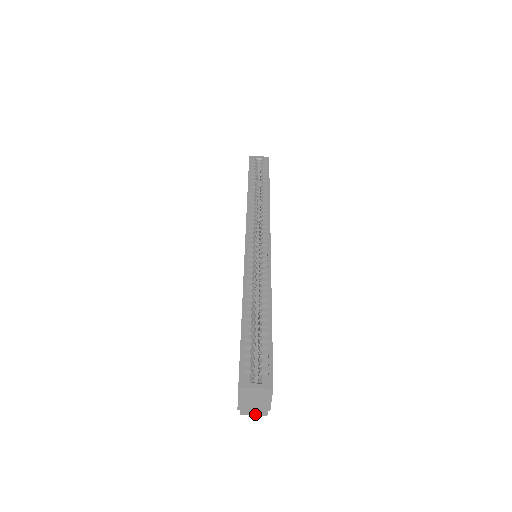
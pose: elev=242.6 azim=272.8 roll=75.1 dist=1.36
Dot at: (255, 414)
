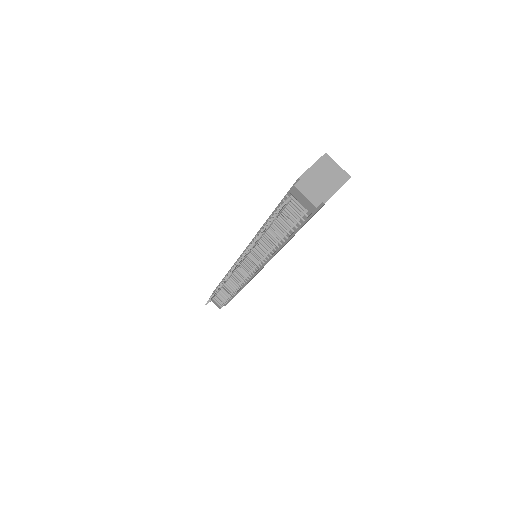
Dot at: (308, 196)
